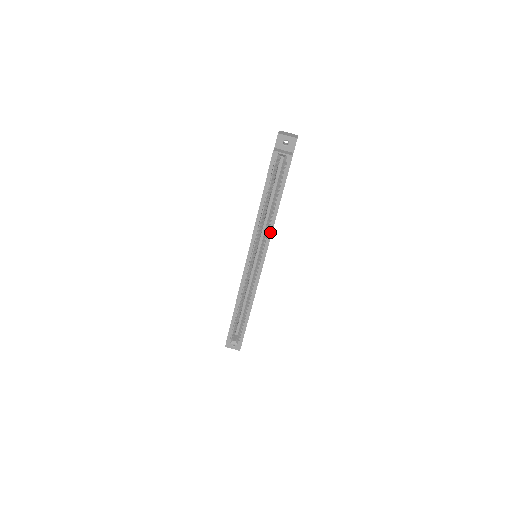
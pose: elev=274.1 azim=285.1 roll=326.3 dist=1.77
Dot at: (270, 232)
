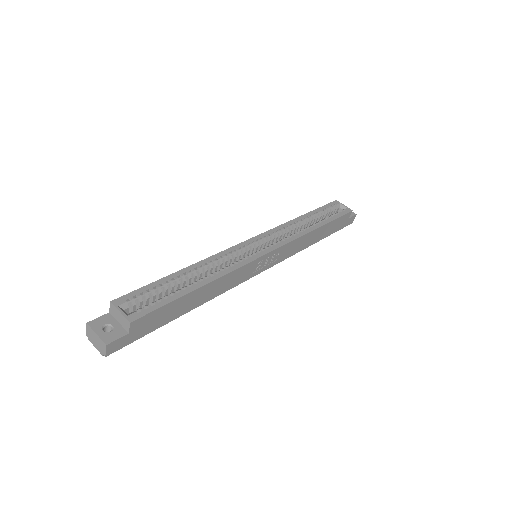
Dot at: (298, 236)
